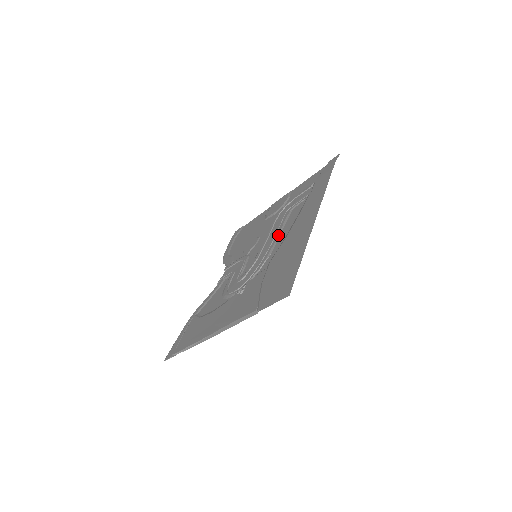
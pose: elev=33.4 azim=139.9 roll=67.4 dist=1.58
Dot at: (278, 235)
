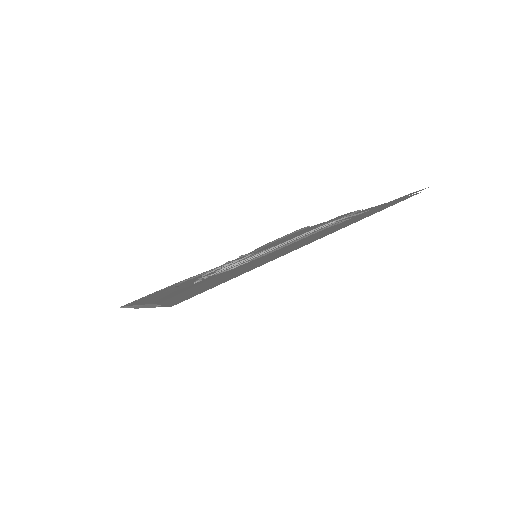
Dot at: (284, 245)
